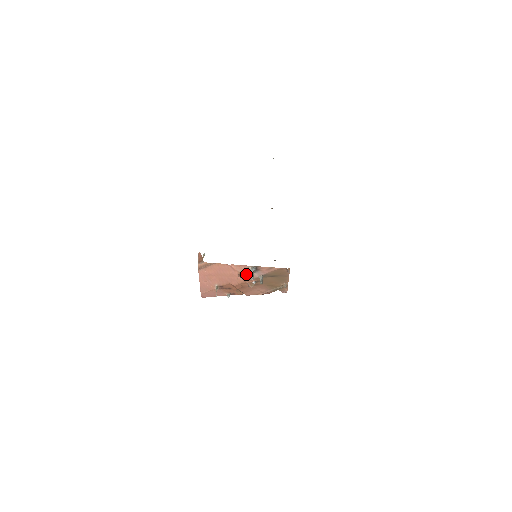
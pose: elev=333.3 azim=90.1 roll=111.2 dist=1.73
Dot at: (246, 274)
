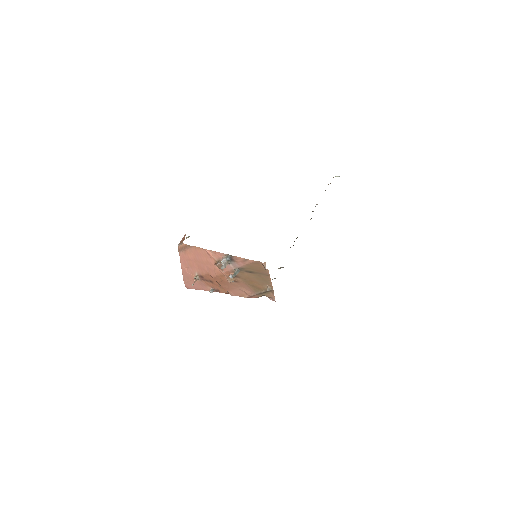
Dot at: occluded
